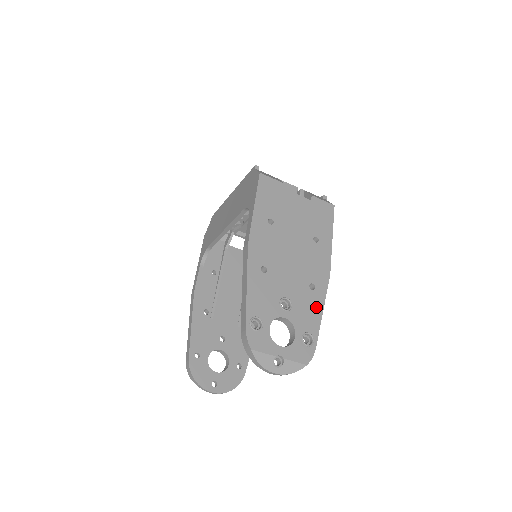
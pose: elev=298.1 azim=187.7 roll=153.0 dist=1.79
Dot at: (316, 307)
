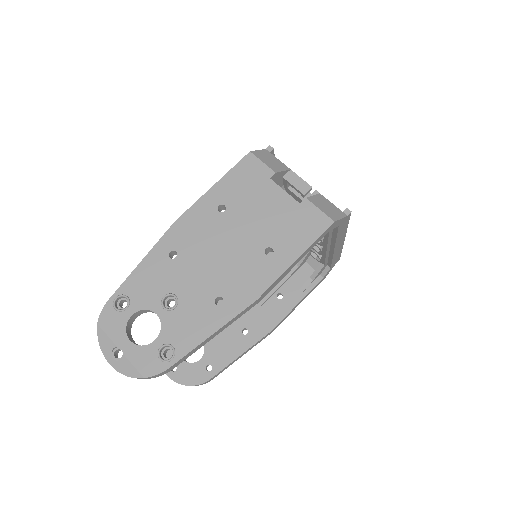
Dot at: (206, 325)
